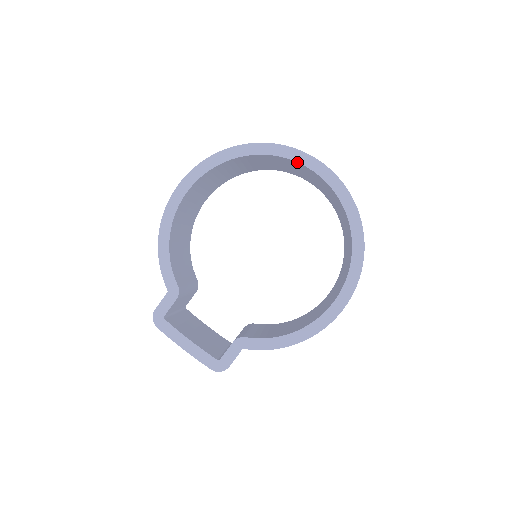
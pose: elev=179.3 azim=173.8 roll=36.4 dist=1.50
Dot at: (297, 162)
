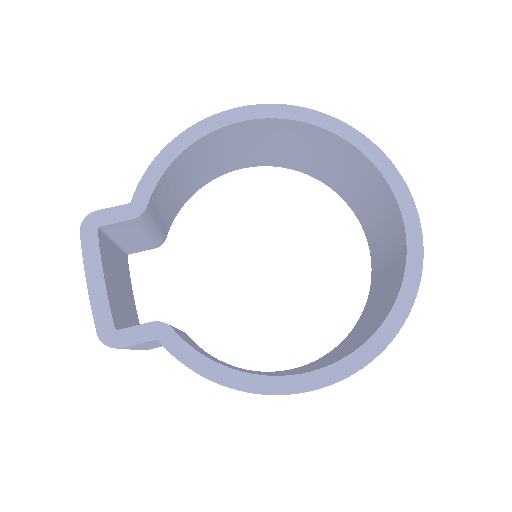
Dot at: (390, 186)
